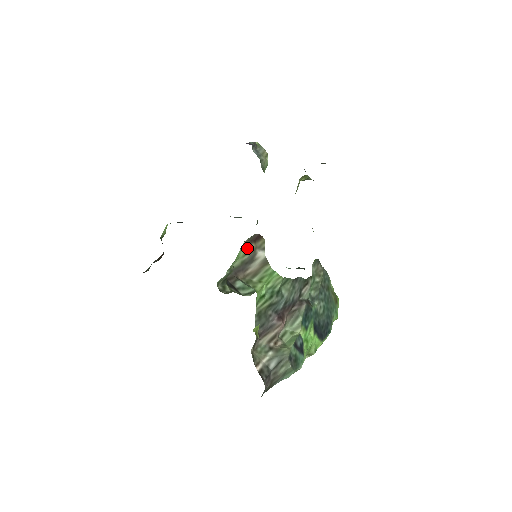
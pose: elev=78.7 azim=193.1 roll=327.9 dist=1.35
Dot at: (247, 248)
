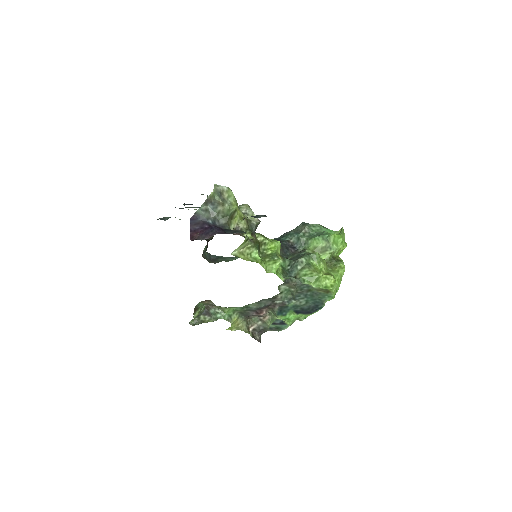
Dot at: (203, 303)
